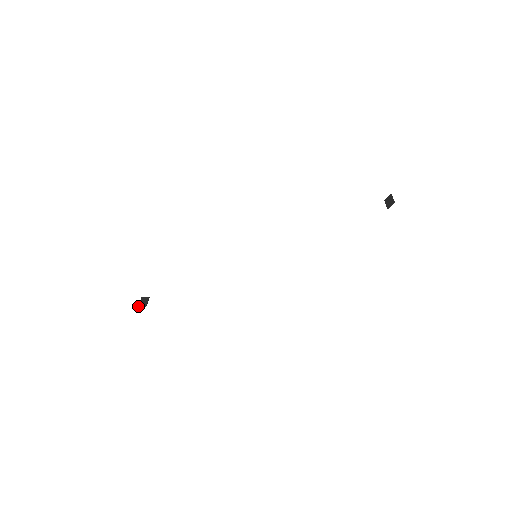
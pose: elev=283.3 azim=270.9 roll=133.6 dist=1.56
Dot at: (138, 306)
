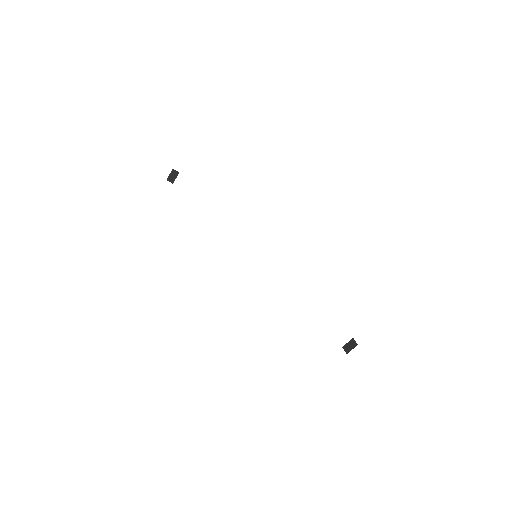
Dot at: occluded
